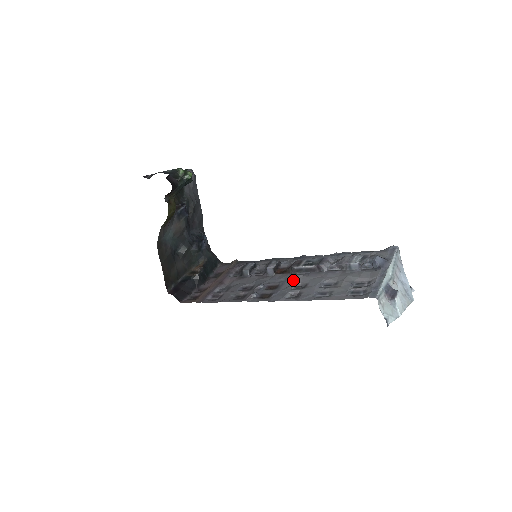
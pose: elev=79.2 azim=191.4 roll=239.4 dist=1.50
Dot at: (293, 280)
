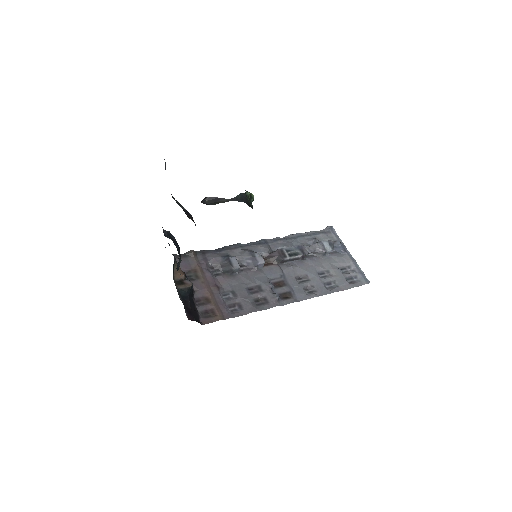
Dot at: (291, 273)
